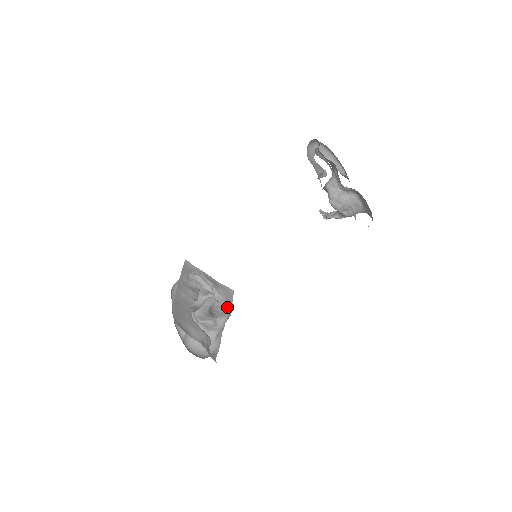
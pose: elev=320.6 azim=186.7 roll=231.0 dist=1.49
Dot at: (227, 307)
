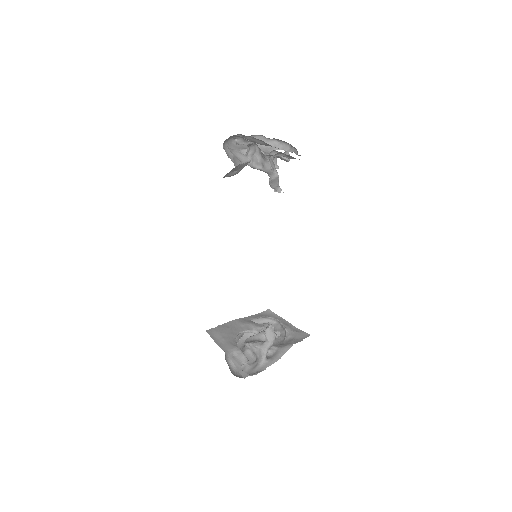
Dot at: (266, 328)
